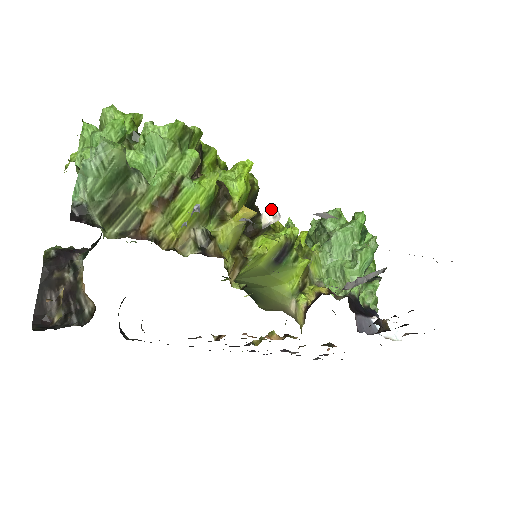
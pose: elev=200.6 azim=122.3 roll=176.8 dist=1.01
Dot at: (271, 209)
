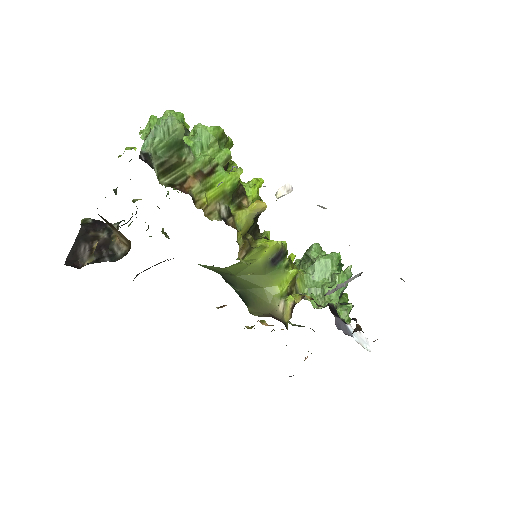
Dot at: (286, 185)
